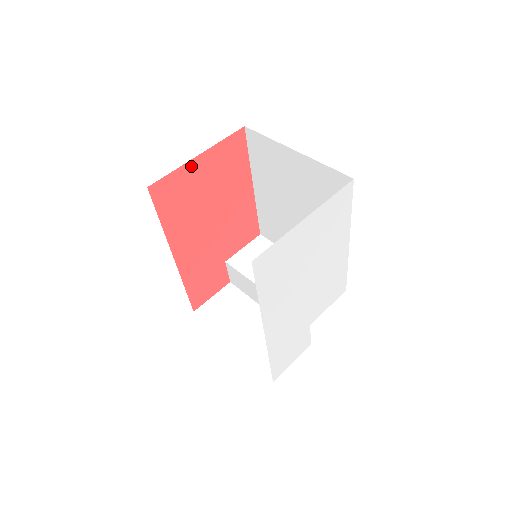
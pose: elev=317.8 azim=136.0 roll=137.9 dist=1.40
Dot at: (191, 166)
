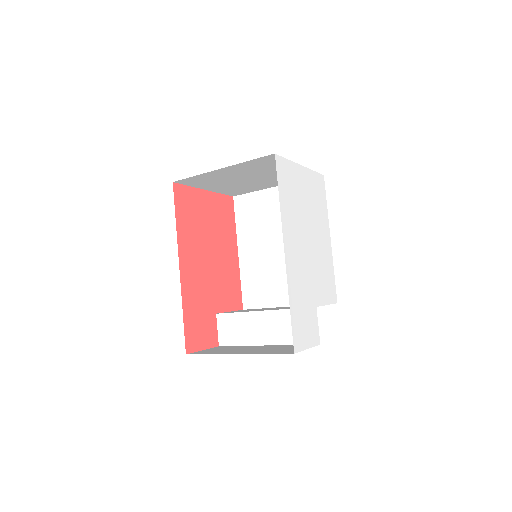
Dot at: (200, 194)
